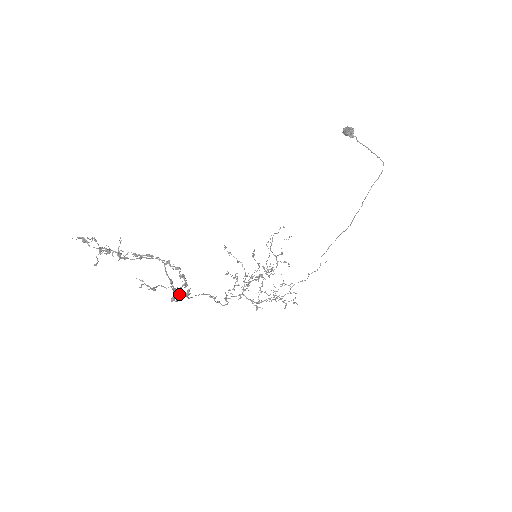
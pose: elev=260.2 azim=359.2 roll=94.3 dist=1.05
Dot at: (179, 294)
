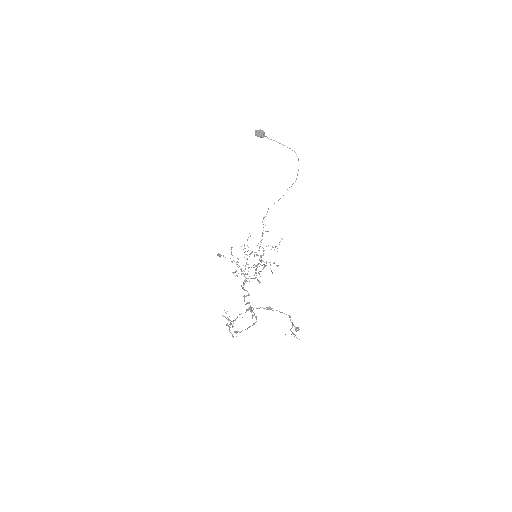
Dot at: (254, 314)
